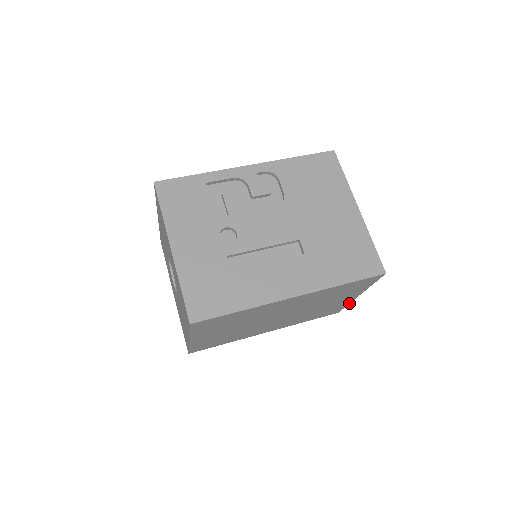
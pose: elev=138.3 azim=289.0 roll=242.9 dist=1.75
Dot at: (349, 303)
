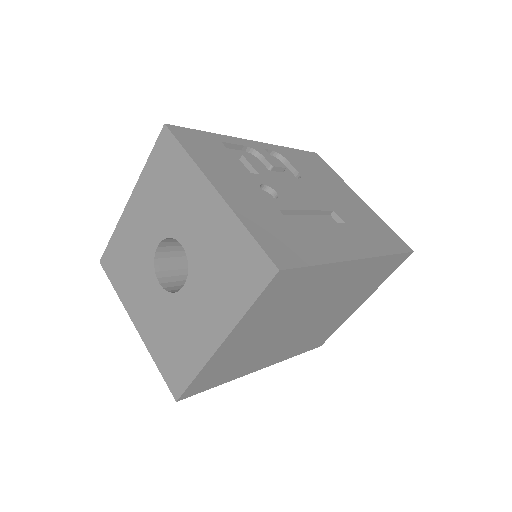
Dot at: occluded
